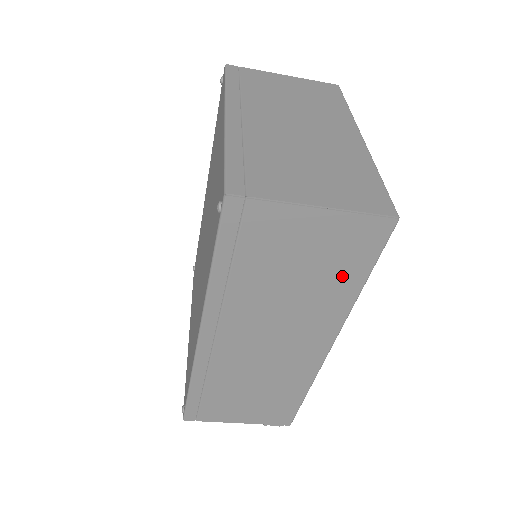
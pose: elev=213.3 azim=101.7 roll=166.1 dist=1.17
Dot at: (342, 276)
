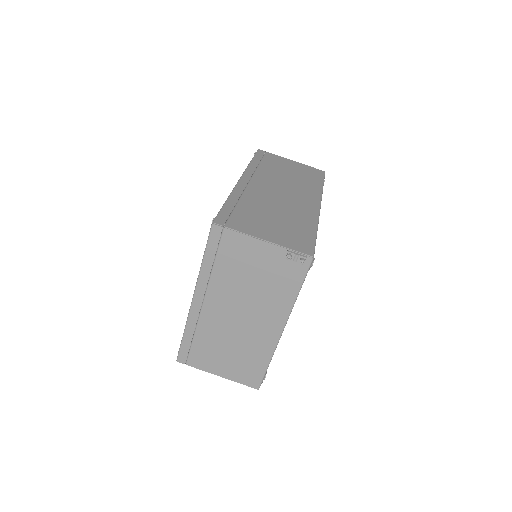
Dot at: (311, 179)
